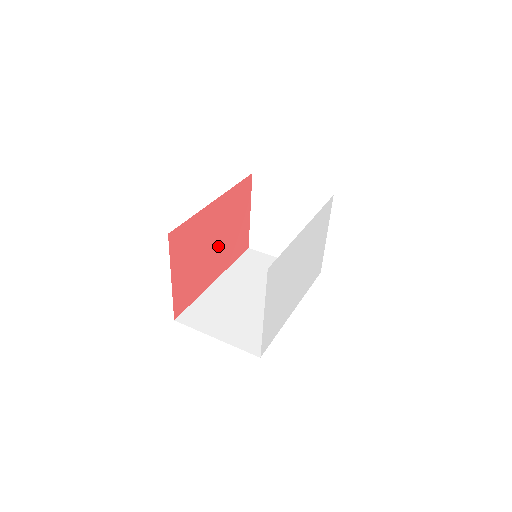
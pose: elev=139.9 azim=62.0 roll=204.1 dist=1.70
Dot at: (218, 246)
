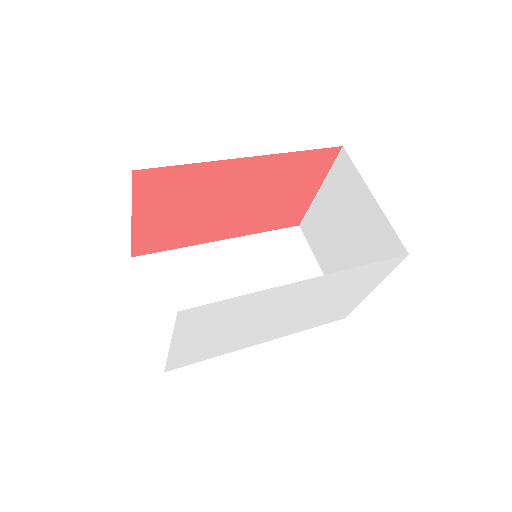
Dot at: (238, 208)
